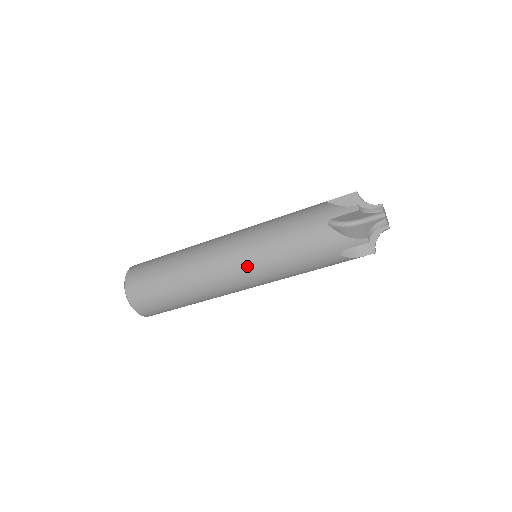
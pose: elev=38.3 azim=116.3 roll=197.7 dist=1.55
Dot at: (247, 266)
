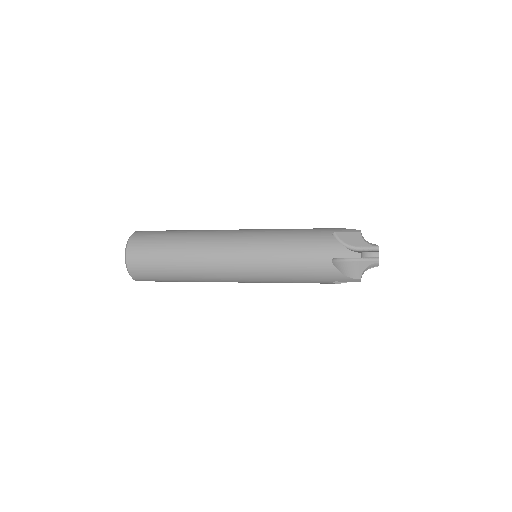
Dot at: occluded
